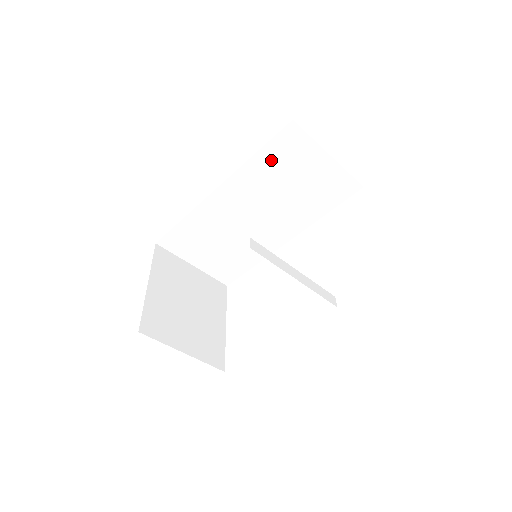
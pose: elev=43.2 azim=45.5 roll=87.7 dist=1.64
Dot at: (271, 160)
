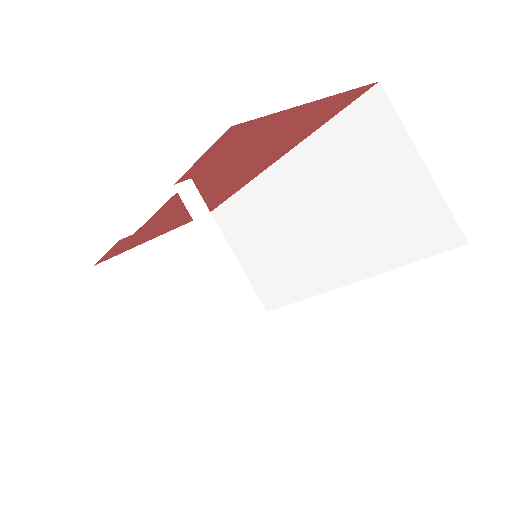
Dot at: (341, 142)
